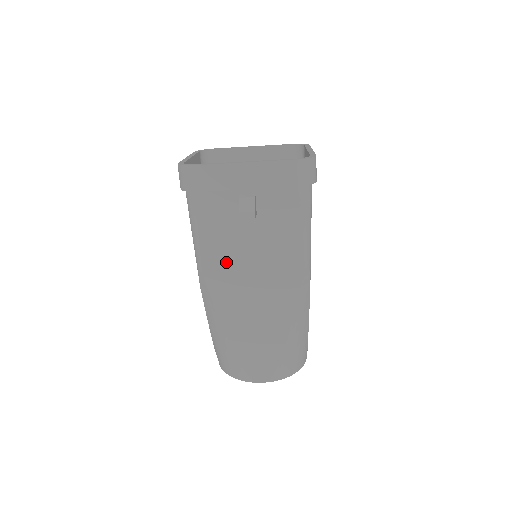
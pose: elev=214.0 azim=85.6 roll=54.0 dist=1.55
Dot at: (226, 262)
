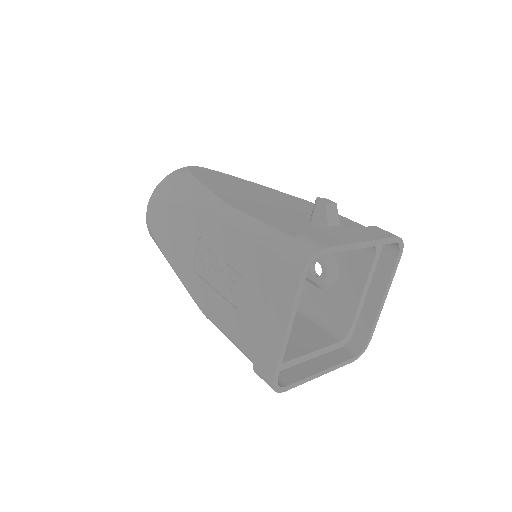
Dot at: occluded
